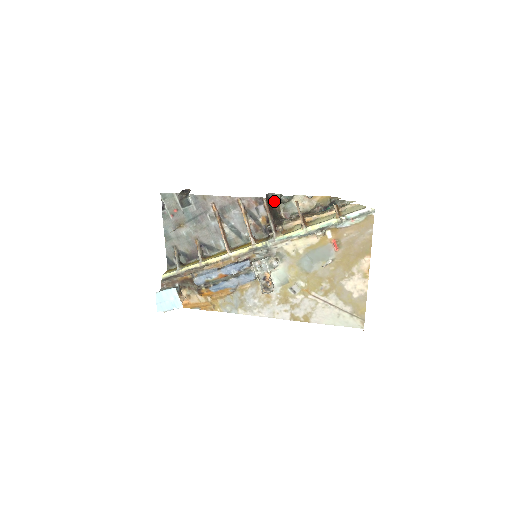
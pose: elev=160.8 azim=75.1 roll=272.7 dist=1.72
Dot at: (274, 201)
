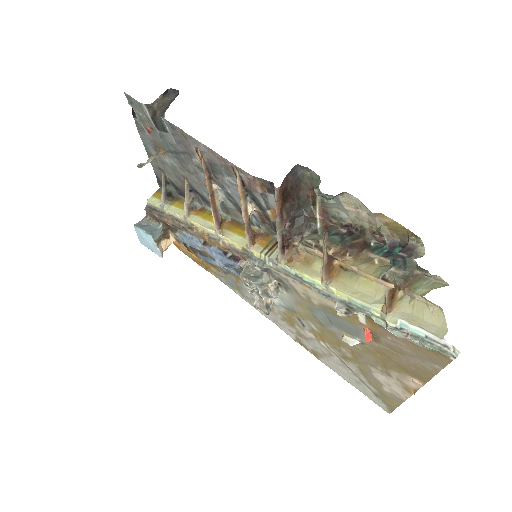
Dot at: (308, 179)
